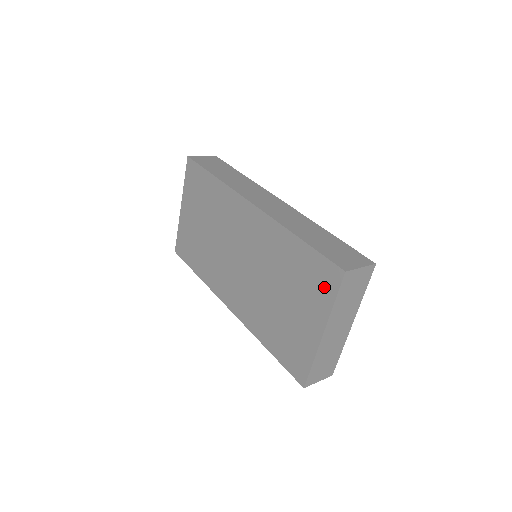
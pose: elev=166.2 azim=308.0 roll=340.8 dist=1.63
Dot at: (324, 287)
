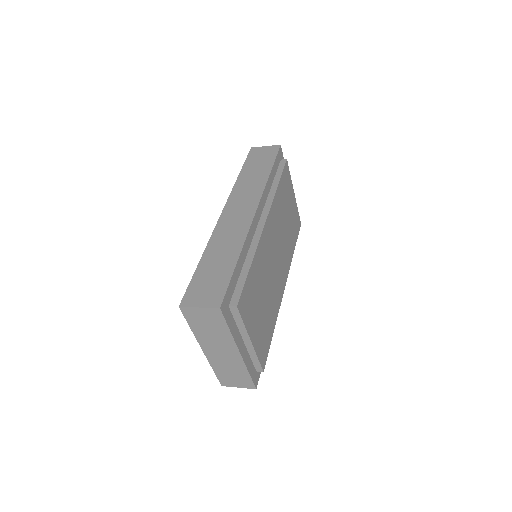
Dot at: occluded
